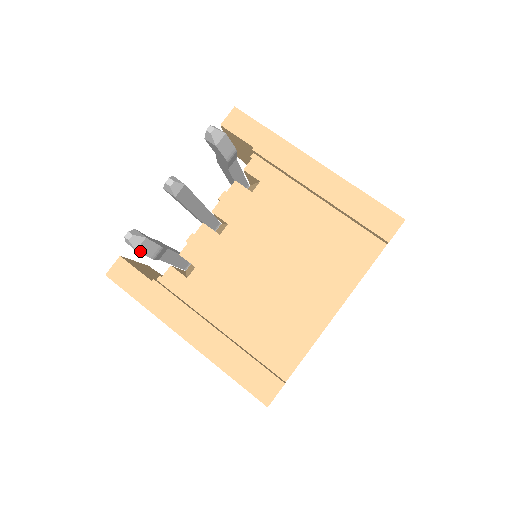
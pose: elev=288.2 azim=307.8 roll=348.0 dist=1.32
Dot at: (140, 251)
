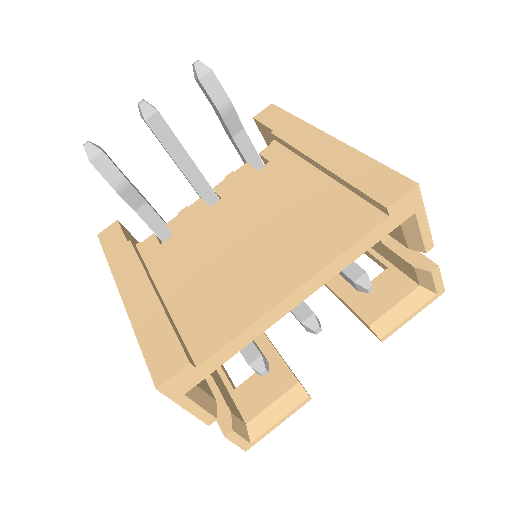
Dot at: (95, 166)
